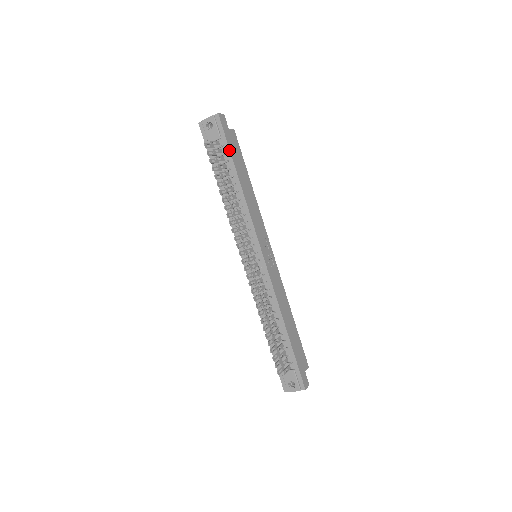
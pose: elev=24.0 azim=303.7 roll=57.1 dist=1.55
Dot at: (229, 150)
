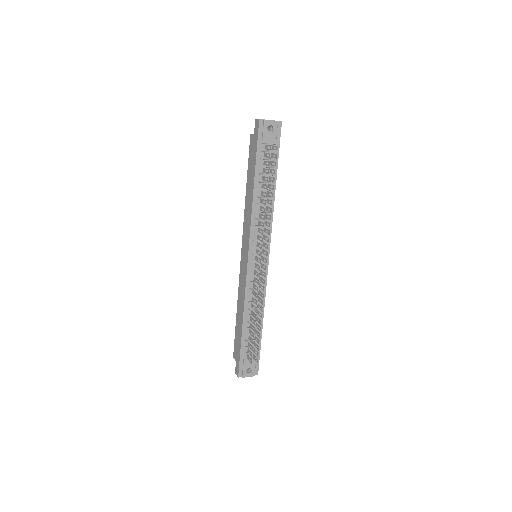
Dot at: occluded
